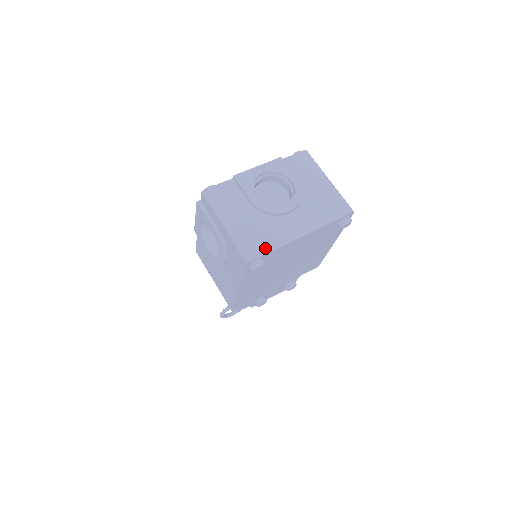
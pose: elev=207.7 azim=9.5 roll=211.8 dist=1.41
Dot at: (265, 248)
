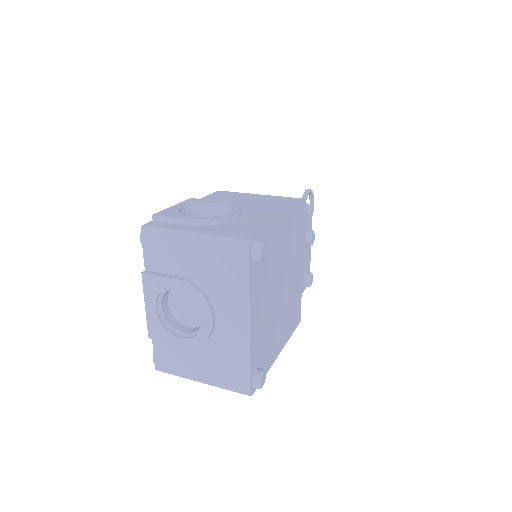
Dot at: (243, 373)
